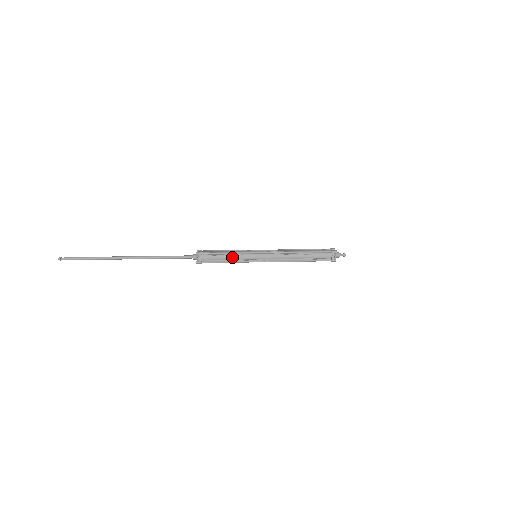
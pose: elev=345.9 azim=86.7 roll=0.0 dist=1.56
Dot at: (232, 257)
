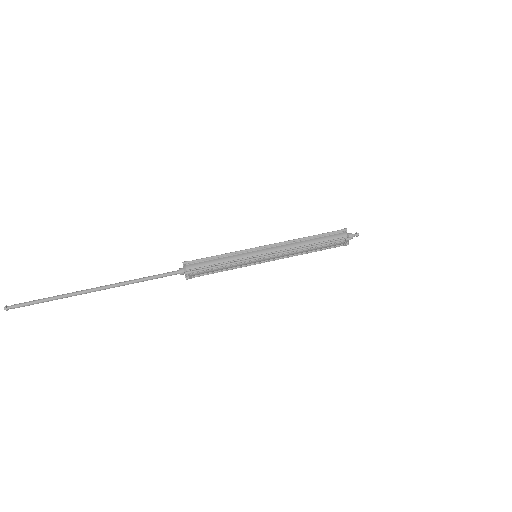
Dot at: (229, 267)
